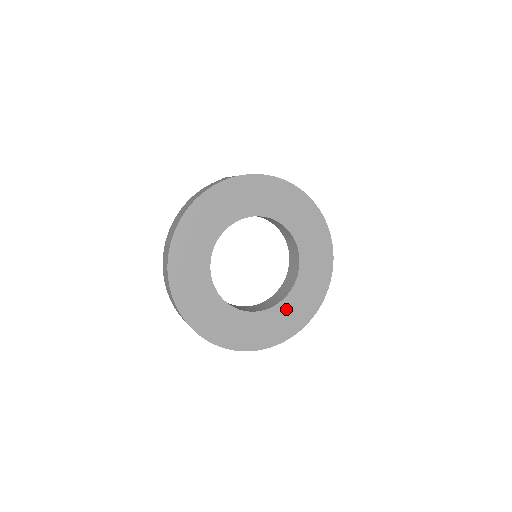
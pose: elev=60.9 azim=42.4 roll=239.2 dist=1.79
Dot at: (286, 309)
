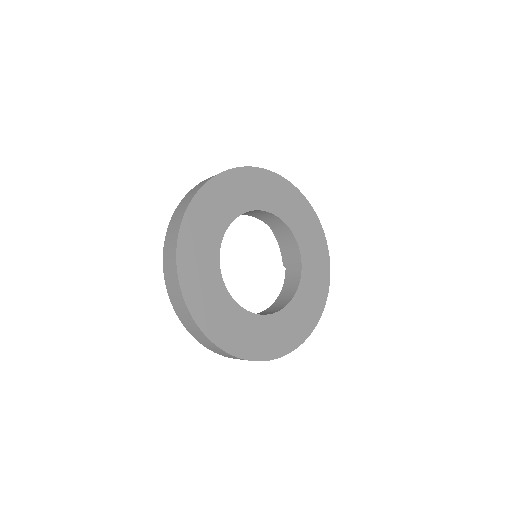
Dot at: (299, 305)
